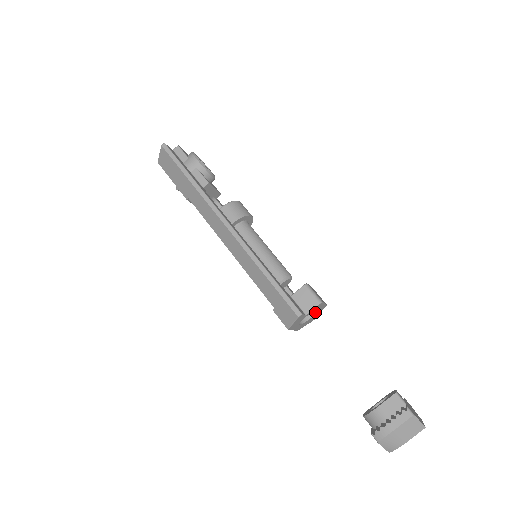
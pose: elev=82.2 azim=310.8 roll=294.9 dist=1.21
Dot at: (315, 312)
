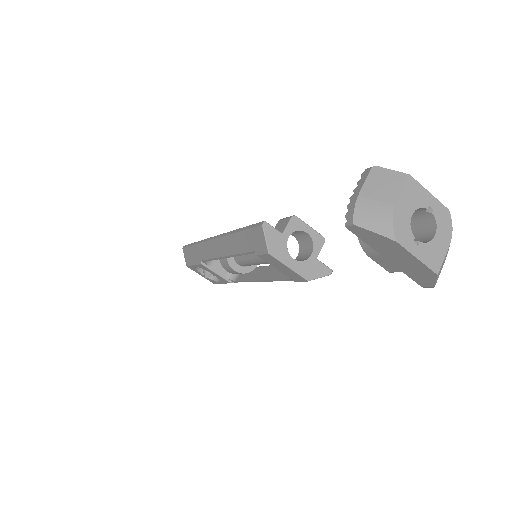
Dot at: (312, 247)
